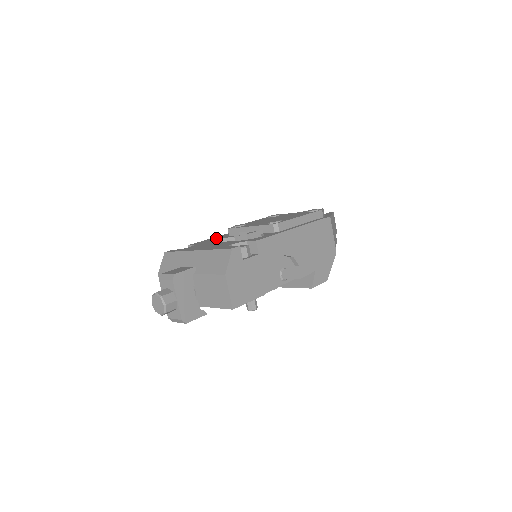
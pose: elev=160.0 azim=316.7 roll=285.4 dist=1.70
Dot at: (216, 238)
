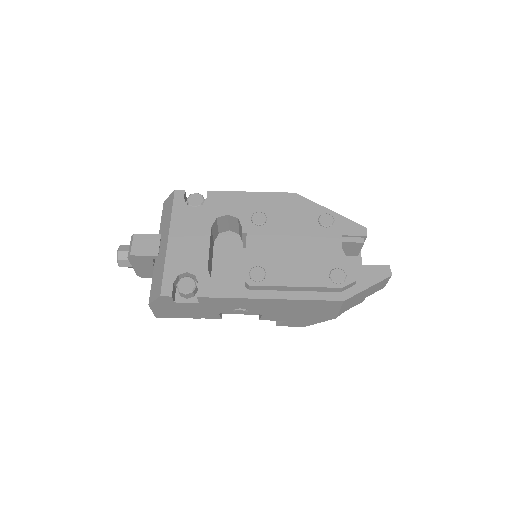
Dot at: (239, 203)
